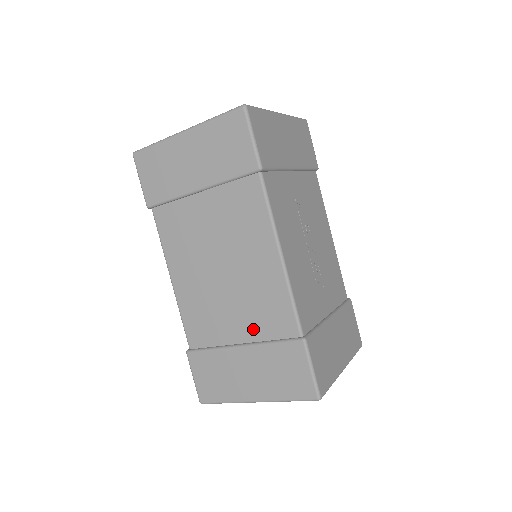
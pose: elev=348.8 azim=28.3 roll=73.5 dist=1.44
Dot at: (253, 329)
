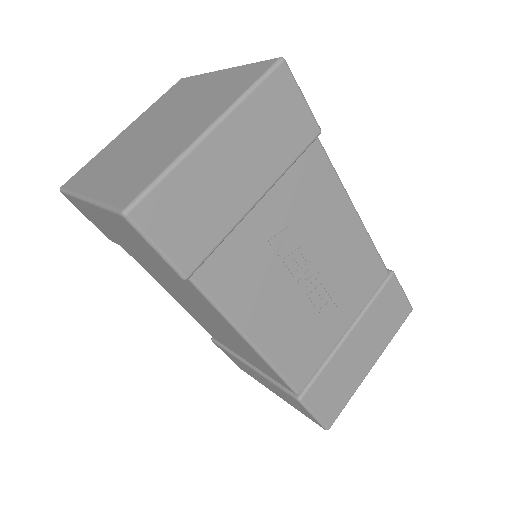
Dot at: (254, 364)
